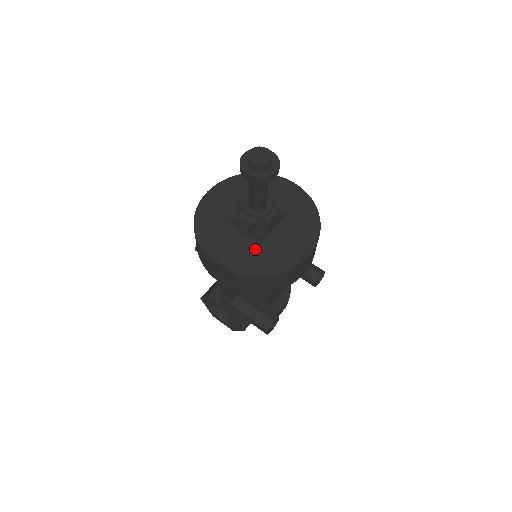
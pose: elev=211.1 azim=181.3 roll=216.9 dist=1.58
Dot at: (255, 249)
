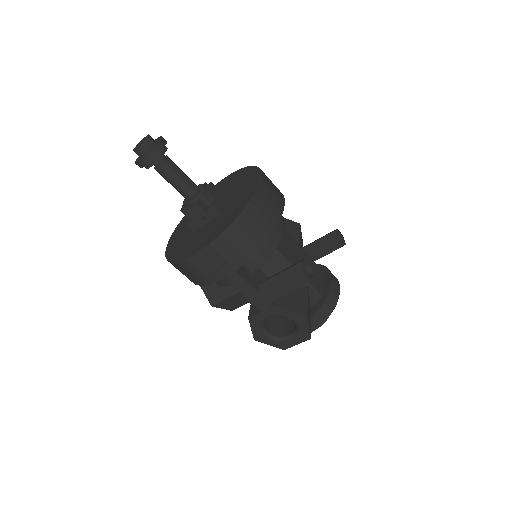
Dot at: (219, 220)
